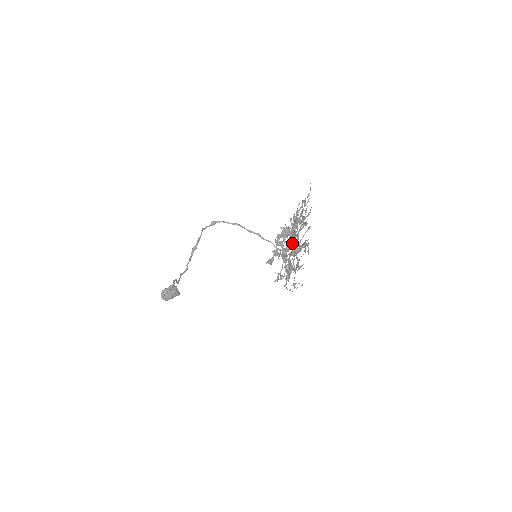
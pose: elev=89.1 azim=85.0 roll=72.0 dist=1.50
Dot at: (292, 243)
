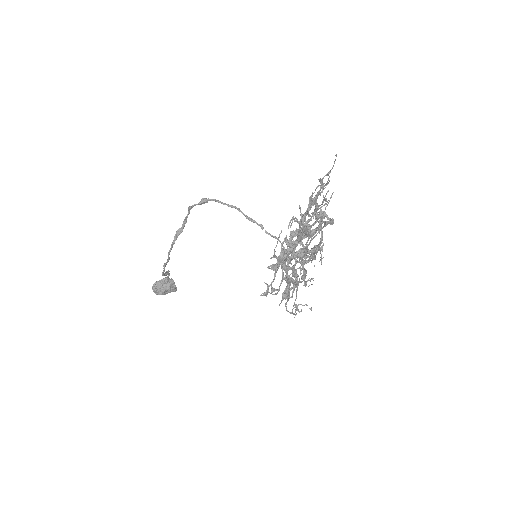
Dot at: occluded
